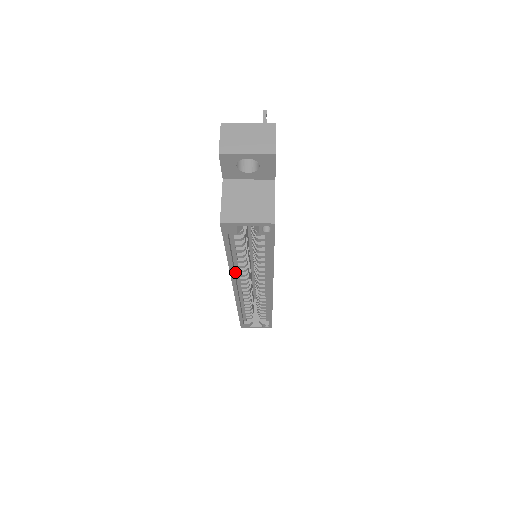
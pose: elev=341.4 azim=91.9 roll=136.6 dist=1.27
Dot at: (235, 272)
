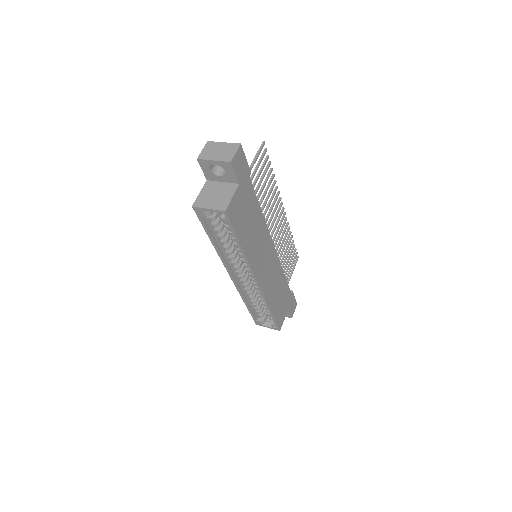
Dot at: (226, 259)
